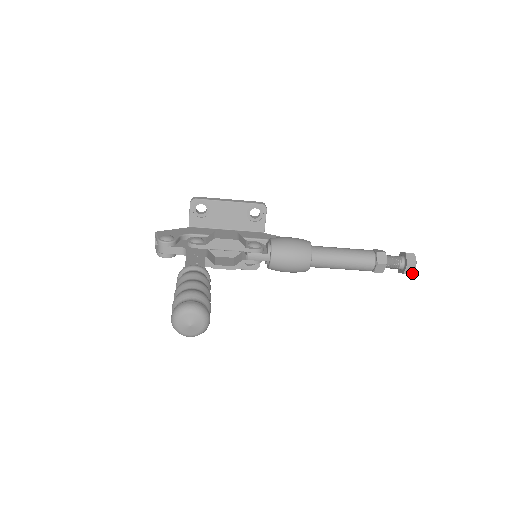
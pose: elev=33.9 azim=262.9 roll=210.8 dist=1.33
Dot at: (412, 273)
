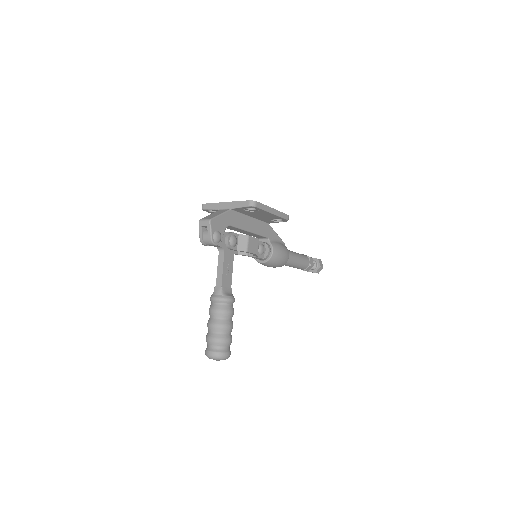
Dot at: (312, 272)
